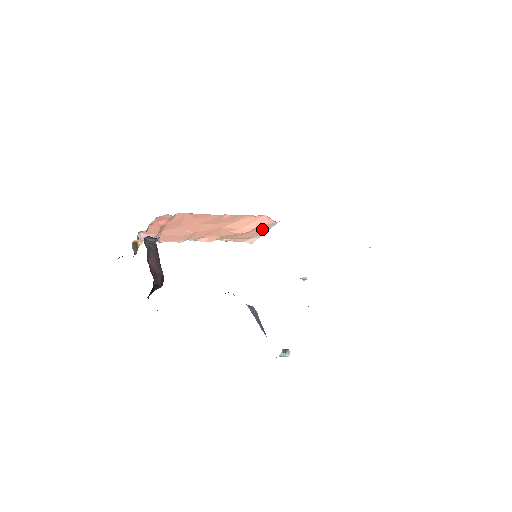
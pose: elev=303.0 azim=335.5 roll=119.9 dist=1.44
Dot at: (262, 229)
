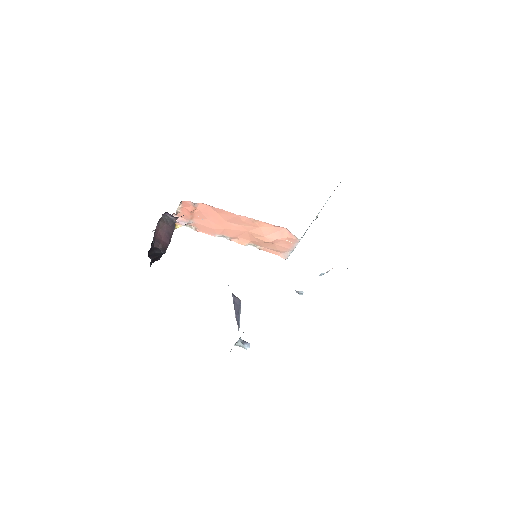
Dot at: (288, 243)
